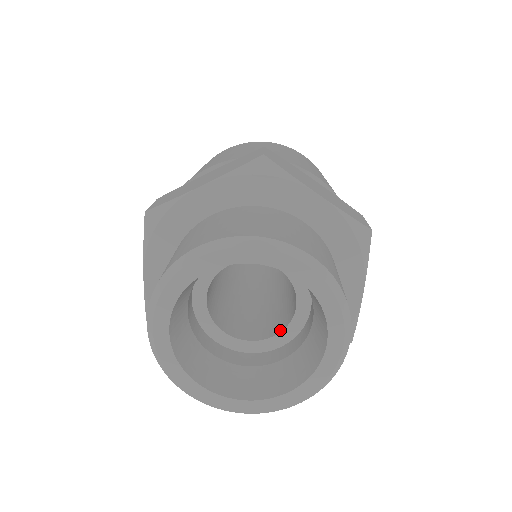
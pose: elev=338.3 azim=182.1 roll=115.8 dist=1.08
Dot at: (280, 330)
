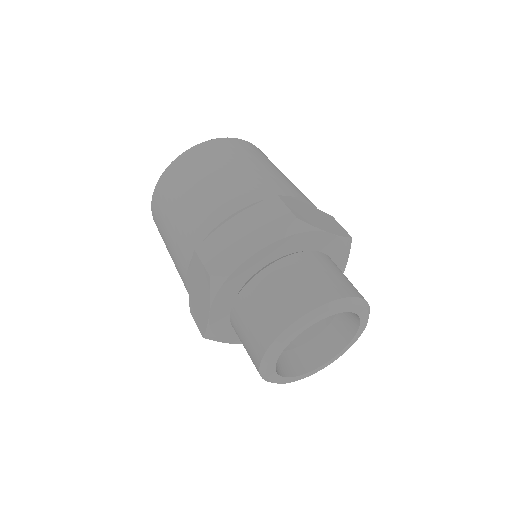
Dot at: occluded
